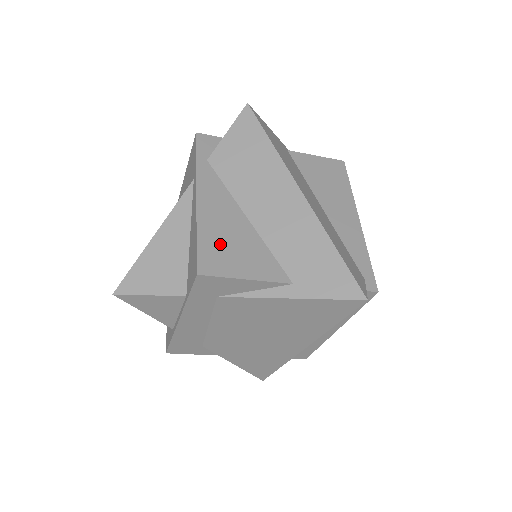
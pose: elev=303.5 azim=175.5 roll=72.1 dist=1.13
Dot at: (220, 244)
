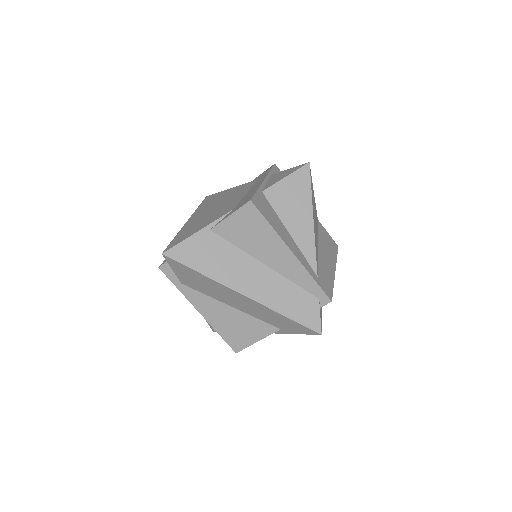
Dot at: (232, 332)
